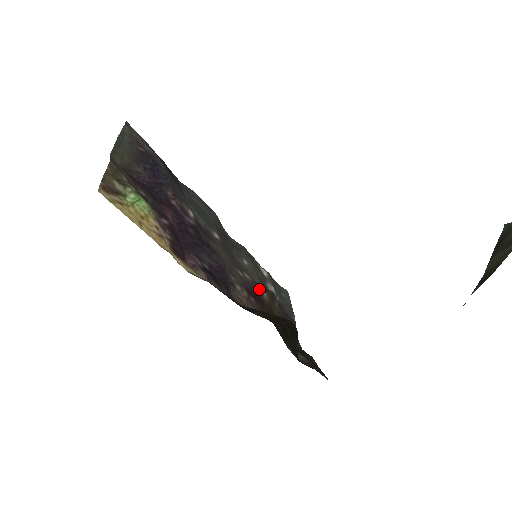
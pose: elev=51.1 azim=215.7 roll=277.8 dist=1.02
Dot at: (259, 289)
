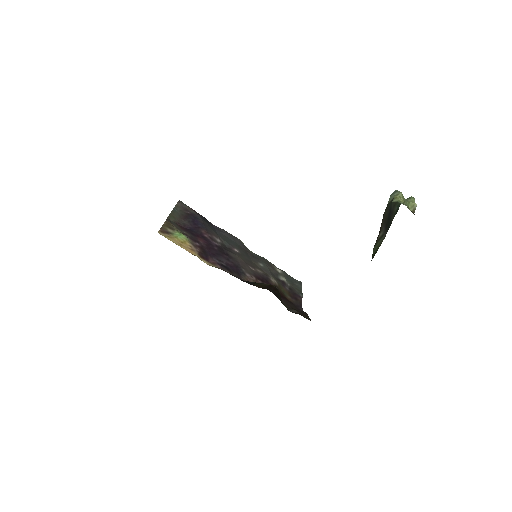
Dot at: (269, 278)
